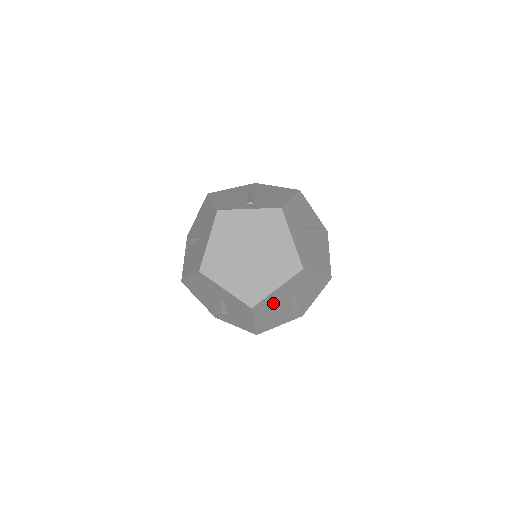
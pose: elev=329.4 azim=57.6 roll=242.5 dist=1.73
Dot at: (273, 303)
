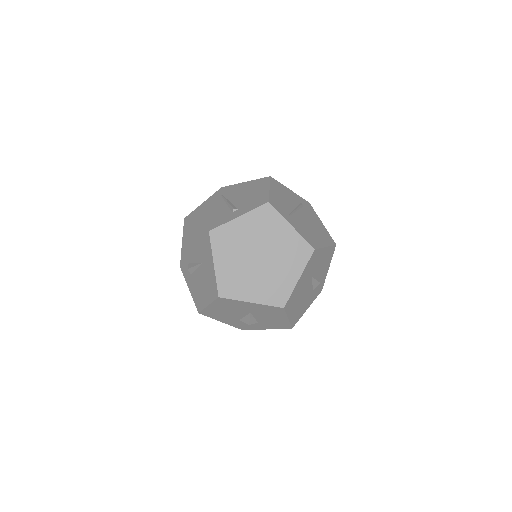
Dot at: (298, 293)
